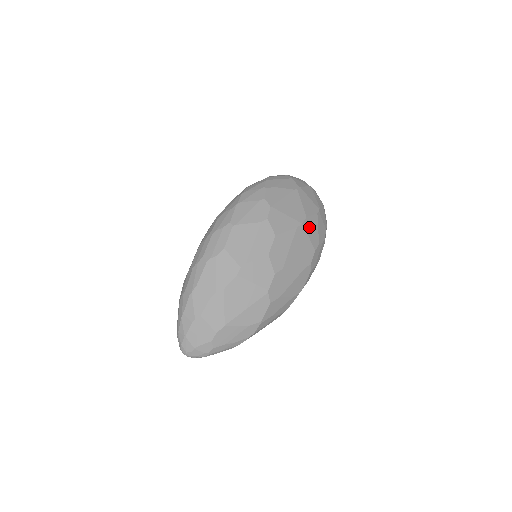
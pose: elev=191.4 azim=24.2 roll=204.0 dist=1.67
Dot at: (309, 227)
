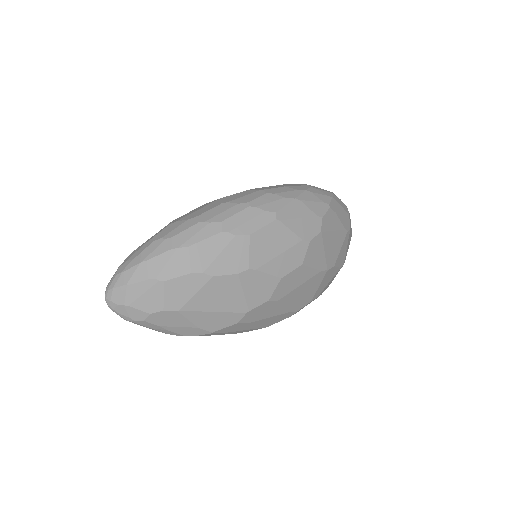
Dot at: (327, 277)
